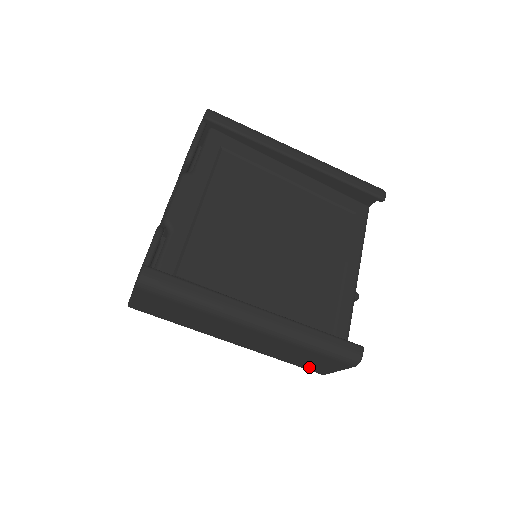
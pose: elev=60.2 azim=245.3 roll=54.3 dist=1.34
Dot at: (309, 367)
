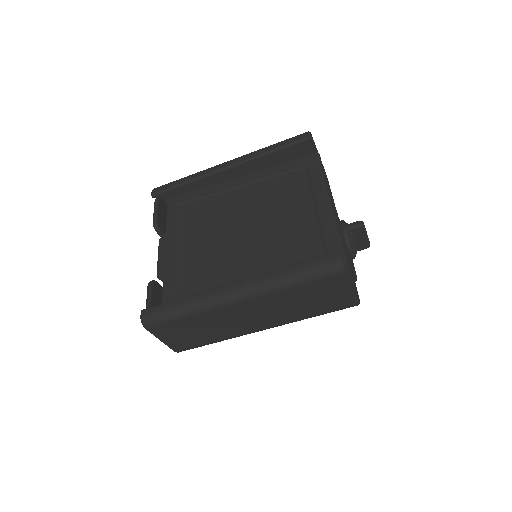
Dot at: (334, 305)
